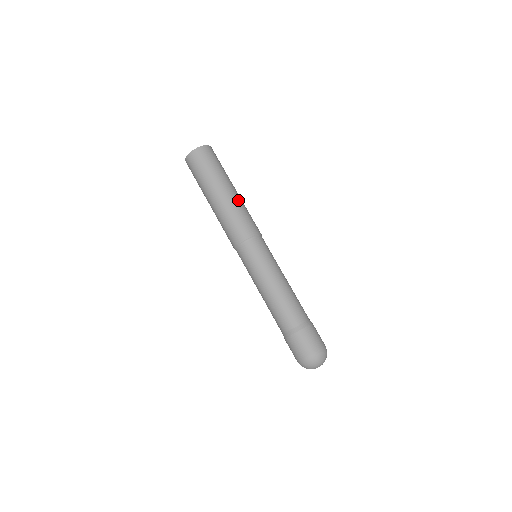
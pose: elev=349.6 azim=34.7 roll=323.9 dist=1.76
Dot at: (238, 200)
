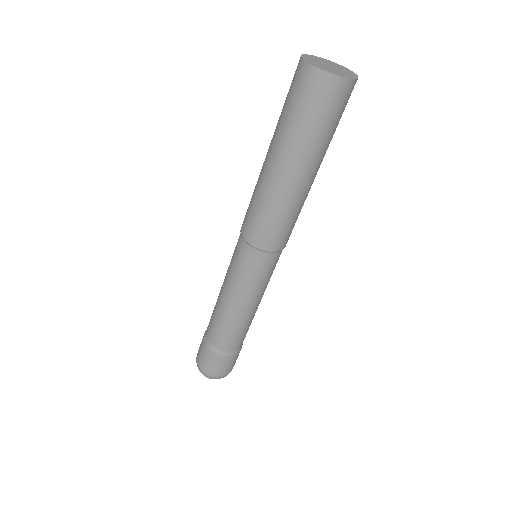
Dot at: (307, 194)
